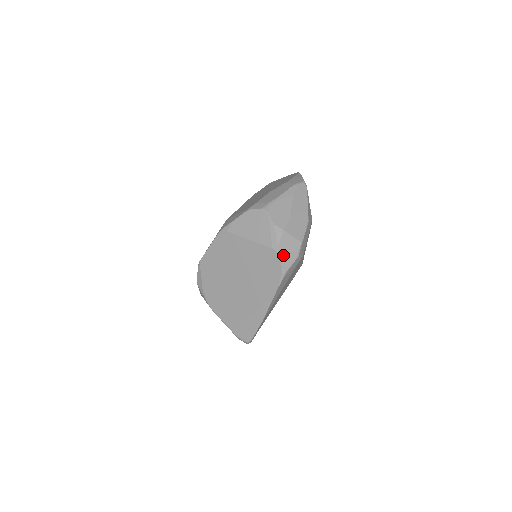
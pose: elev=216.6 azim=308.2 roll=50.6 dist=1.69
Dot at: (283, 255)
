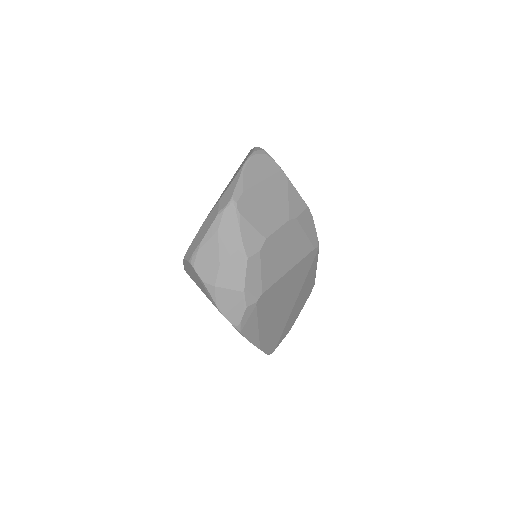
Dot at: (226, 312)
